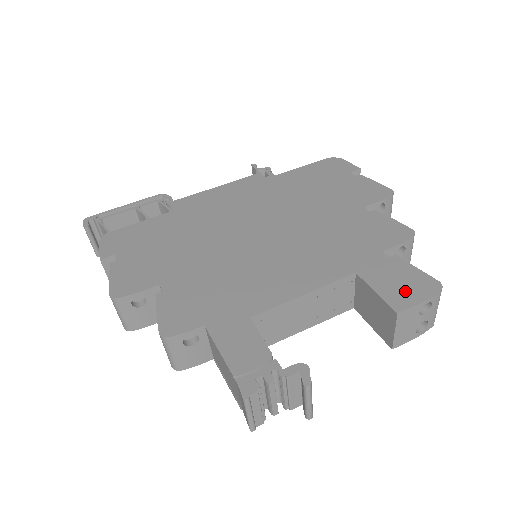
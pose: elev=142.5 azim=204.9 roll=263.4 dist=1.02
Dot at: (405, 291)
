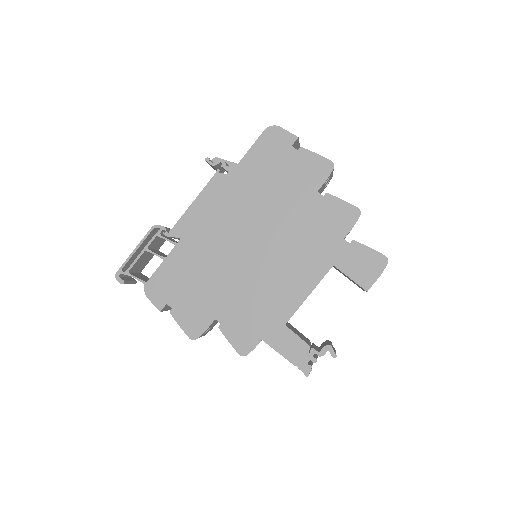
Dot at: (367, 272)
